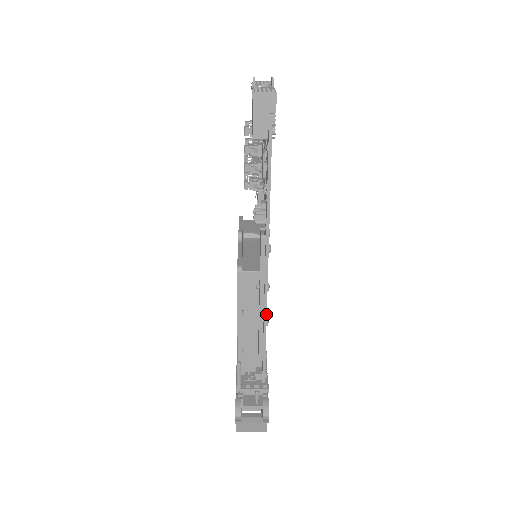
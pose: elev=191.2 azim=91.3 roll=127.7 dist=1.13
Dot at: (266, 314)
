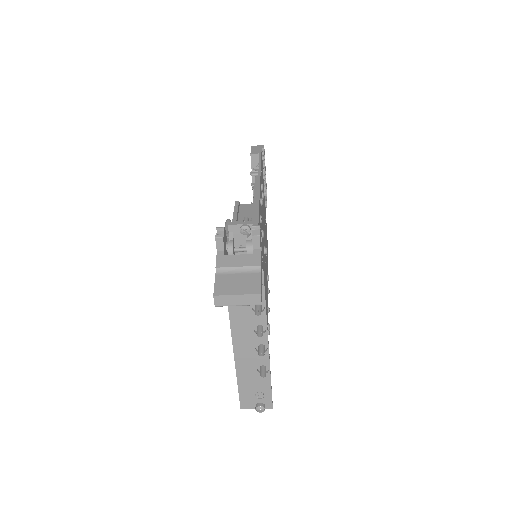
Dot at: (259, 201)
